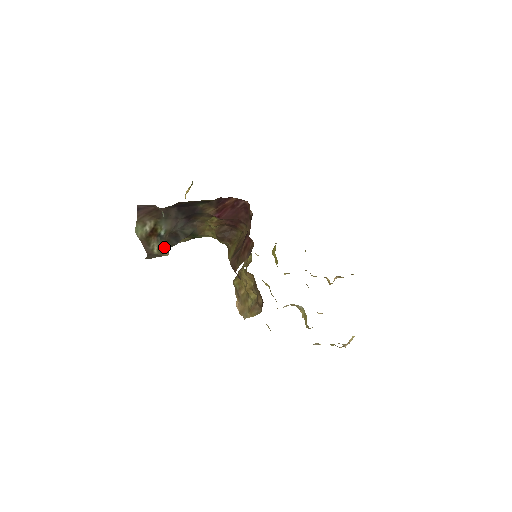
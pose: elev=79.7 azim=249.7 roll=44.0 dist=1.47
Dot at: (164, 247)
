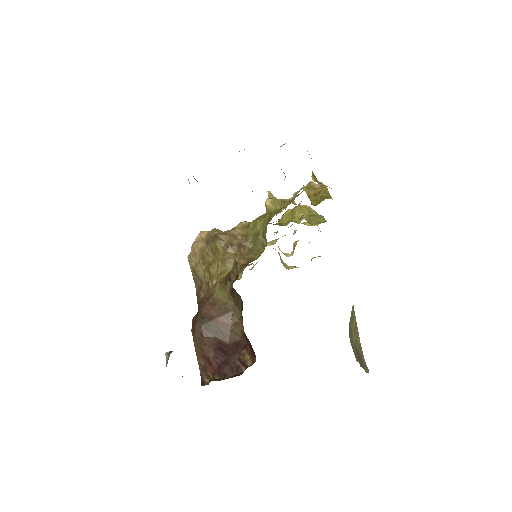
Dot at: occluded
